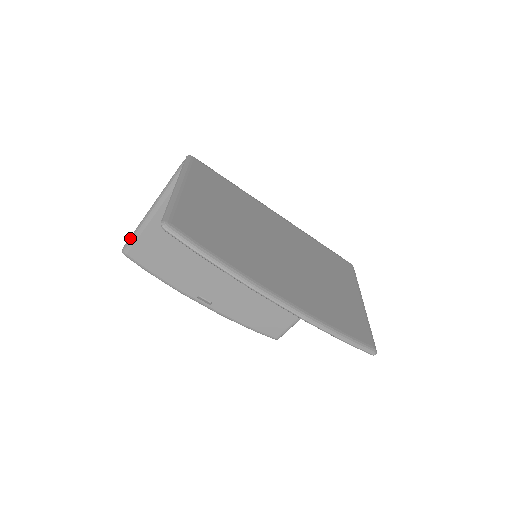
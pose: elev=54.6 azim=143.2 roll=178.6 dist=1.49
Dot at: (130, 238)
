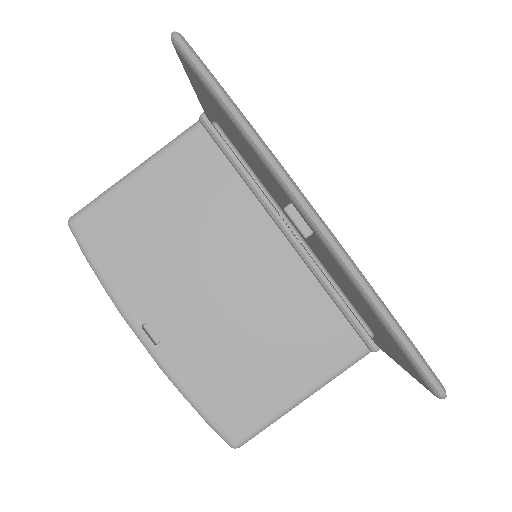
Dot at: occluded
